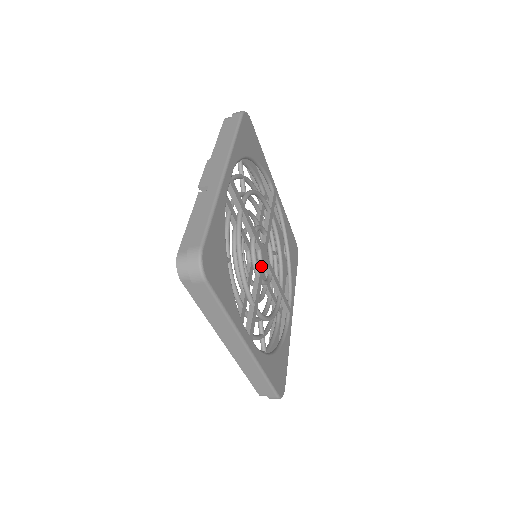
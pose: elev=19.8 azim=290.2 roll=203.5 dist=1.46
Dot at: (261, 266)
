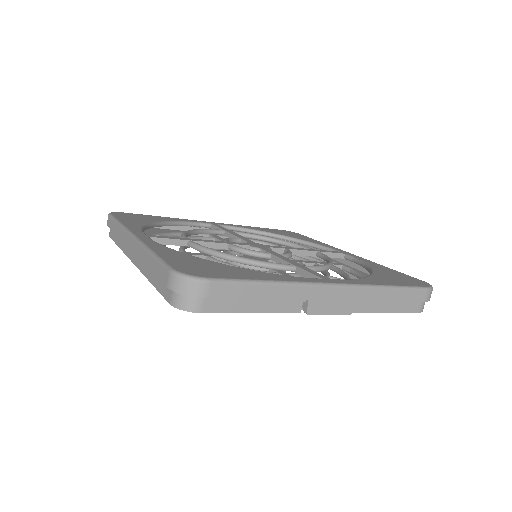
Dot at: (237, 243)
